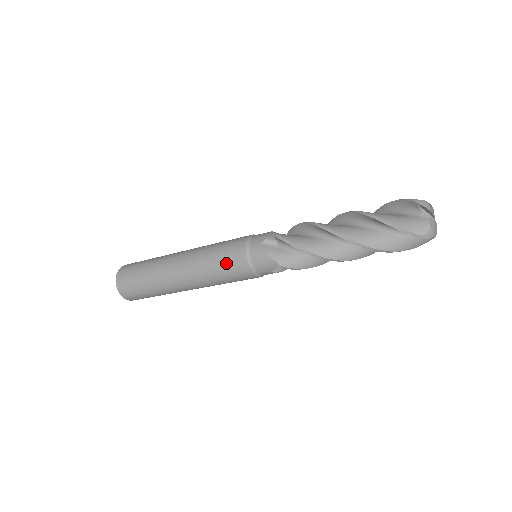
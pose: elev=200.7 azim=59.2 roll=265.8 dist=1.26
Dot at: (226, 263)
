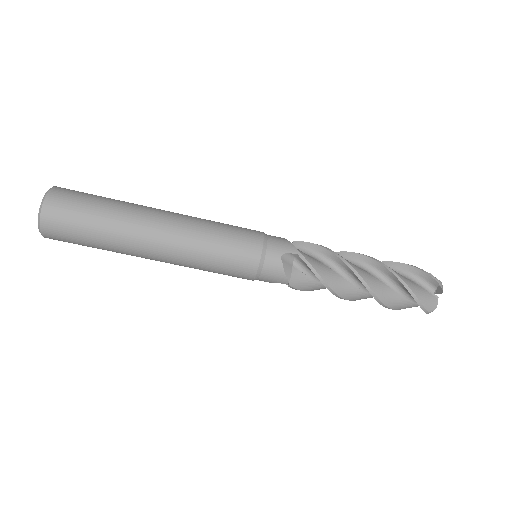
Dot at: (230, 261)
